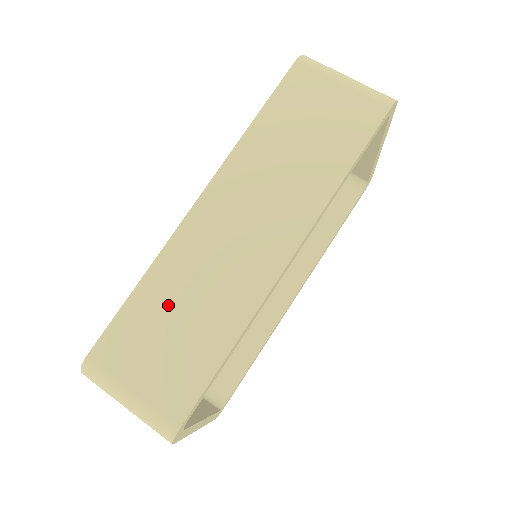
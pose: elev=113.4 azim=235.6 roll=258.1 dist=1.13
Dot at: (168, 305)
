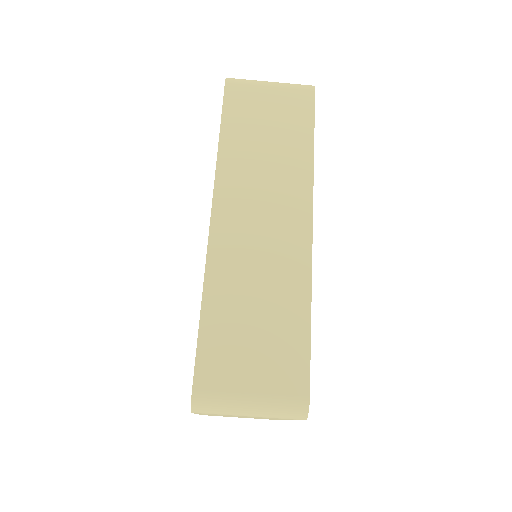
Dot at: (238, 308)
